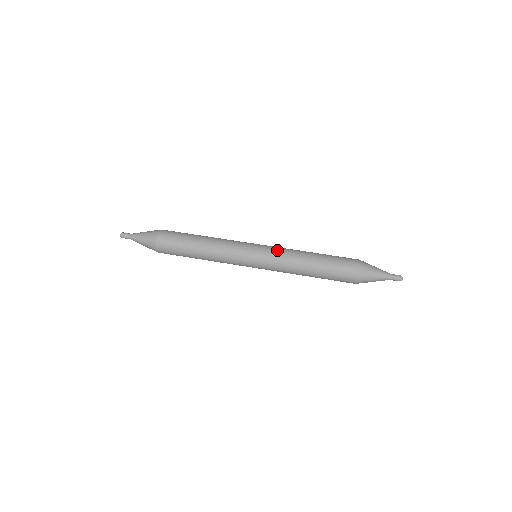
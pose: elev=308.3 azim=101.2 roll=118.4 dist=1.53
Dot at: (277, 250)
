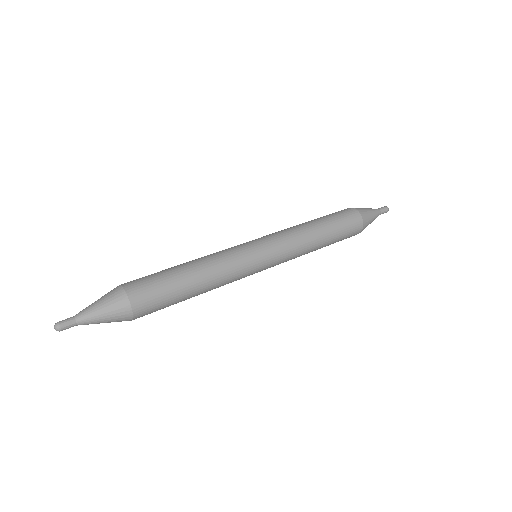
Dot at: (281, 236)
